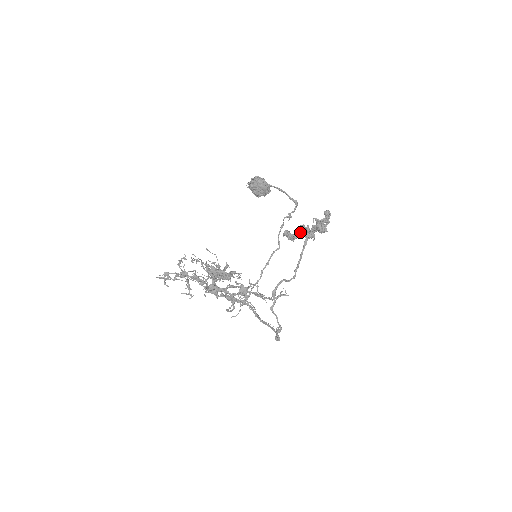
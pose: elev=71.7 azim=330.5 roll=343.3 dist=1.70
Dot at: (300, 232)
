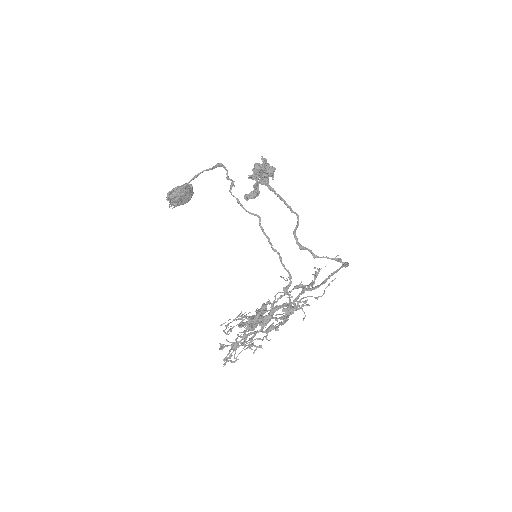
Dot at: (255, 186)
